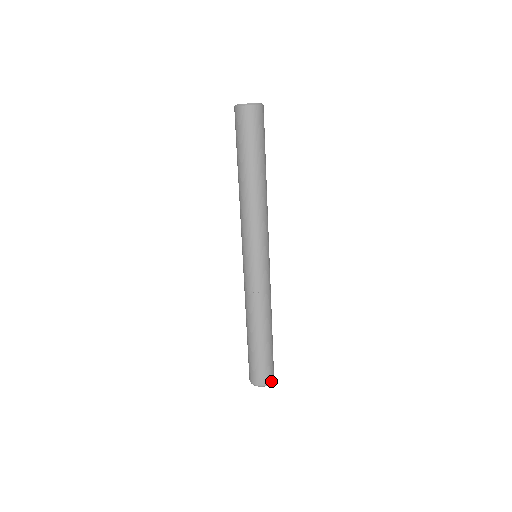
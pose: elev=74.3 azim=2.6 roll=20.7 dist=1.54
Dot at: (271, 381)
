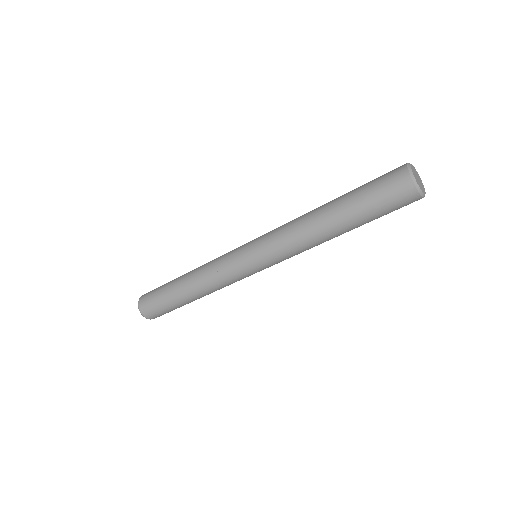
Dot at: occluded
